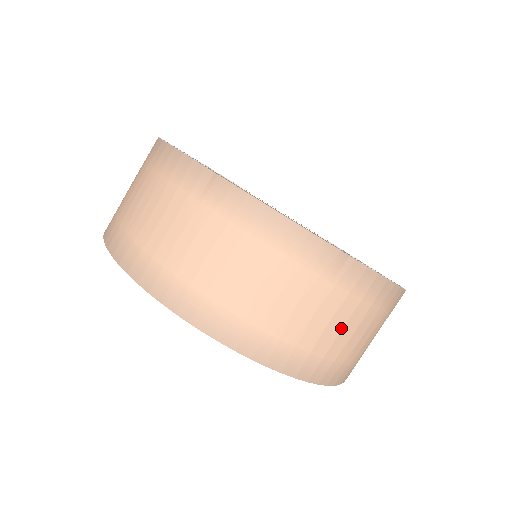
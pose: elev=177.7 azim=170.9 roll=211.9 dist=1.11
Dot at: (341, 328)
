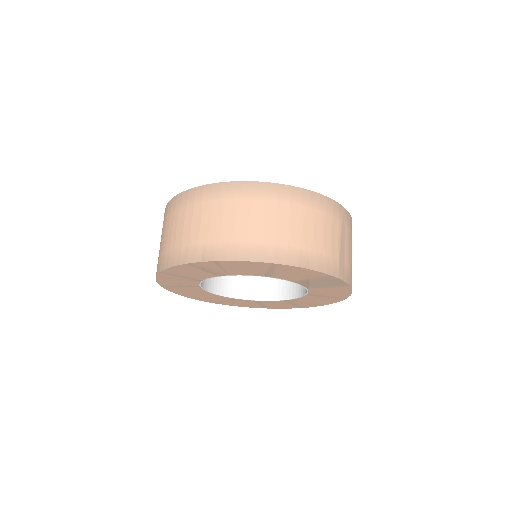
Dot at: (275, 222)
